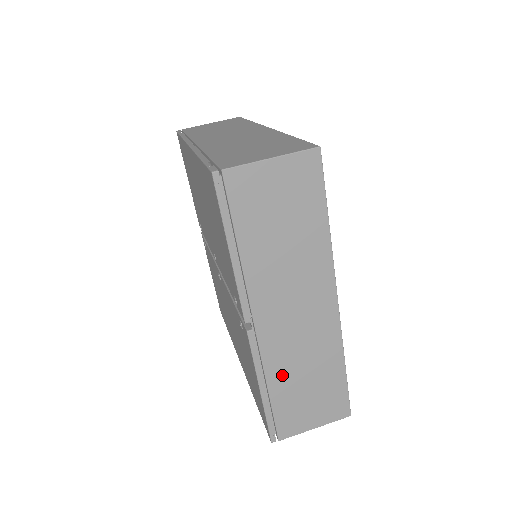
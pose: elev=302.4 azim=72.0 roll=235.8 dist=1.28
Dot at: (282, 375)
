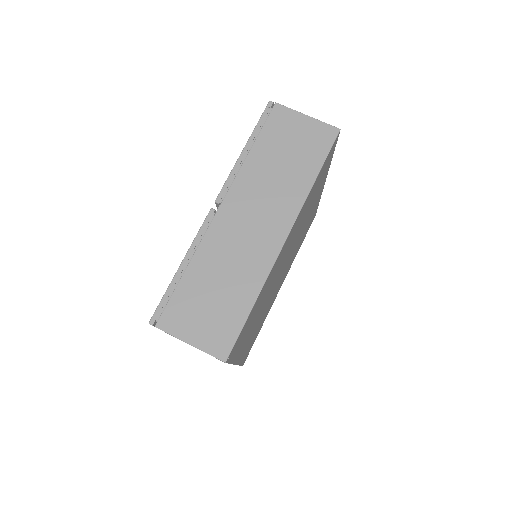
Dot at: (205, 264)
